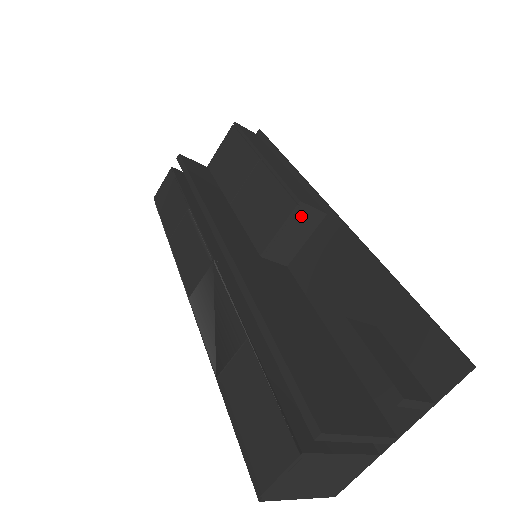
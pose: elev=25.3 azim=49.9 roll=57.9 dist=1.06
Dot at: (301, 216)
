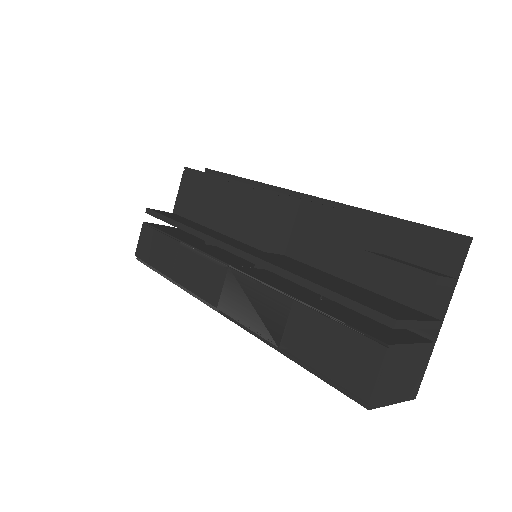
Dot at: (283, 206)
